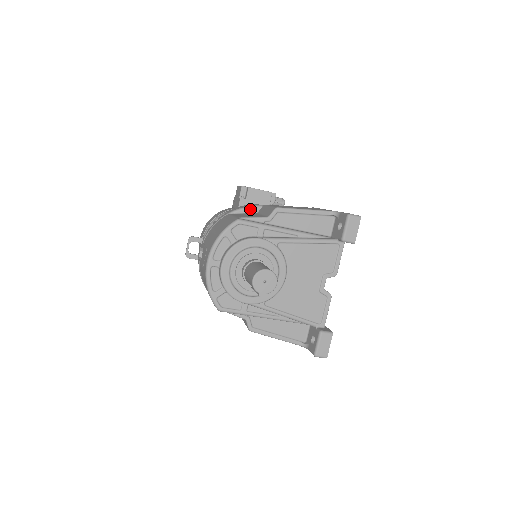
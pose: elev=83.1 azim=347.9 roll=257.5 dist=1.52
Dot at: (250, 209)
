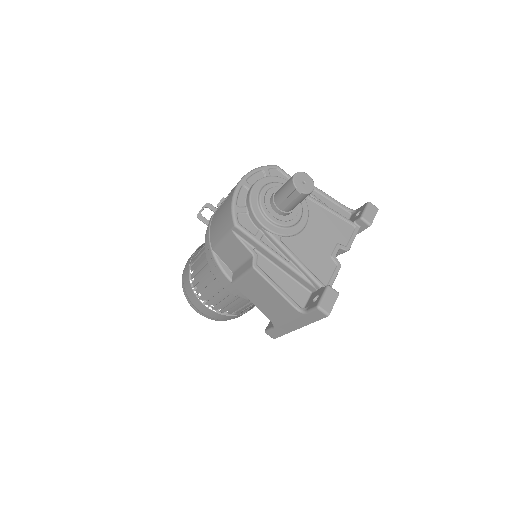
Dot at: occluded
